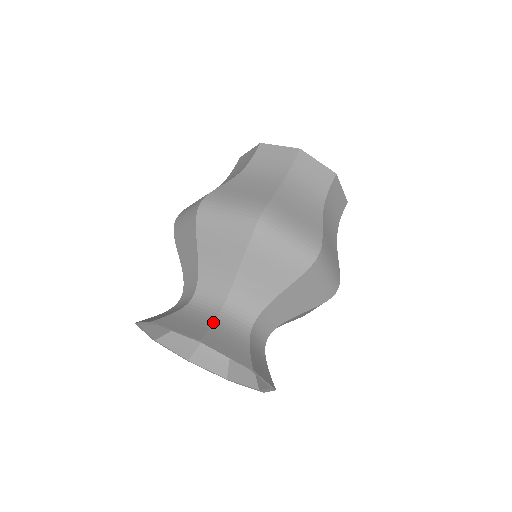
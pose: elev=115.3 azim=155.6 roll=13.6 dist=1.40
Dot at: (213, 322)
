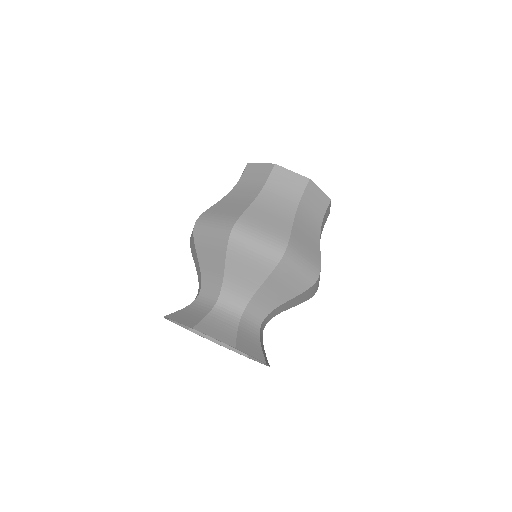
Dot at: (260, 339)
